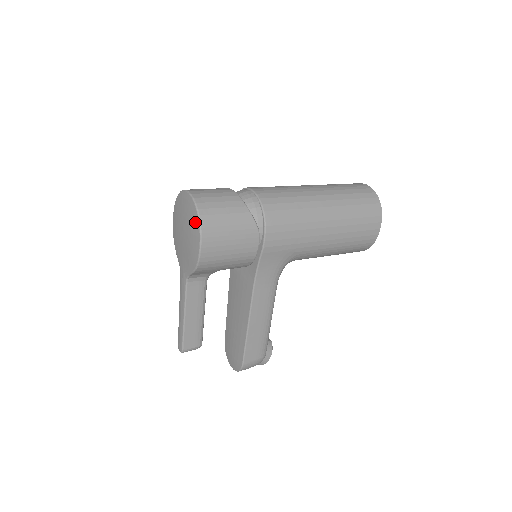
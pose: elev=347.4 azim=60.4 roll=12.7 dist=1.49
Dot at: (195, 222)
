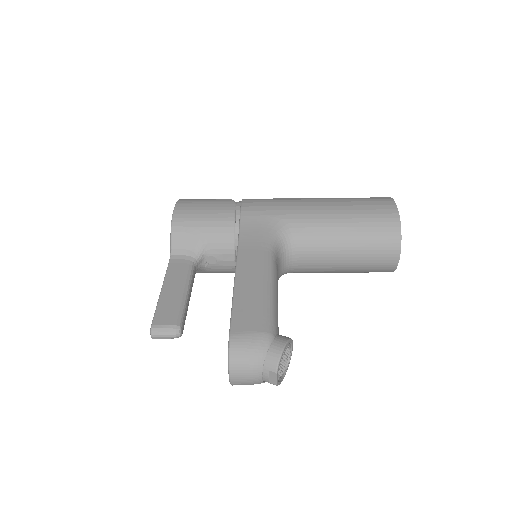
Dot at: occluded
